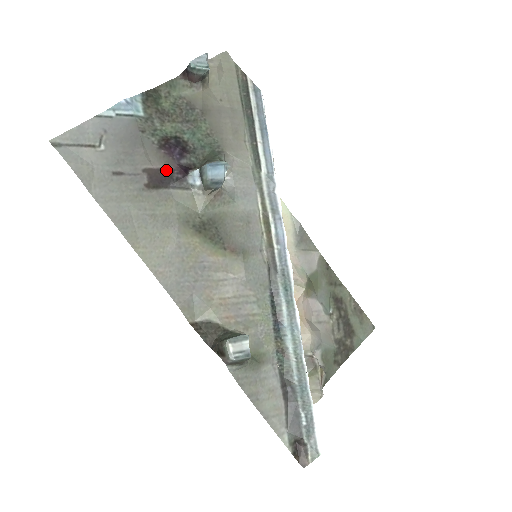
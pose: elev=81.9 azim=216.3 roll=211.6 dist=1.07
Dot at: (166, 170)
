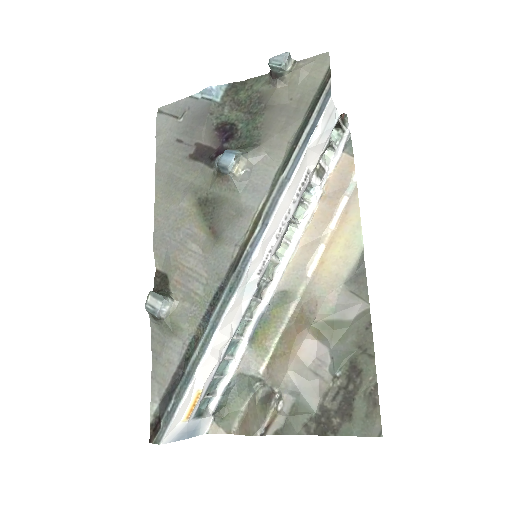
Dot at: (210, 148)
